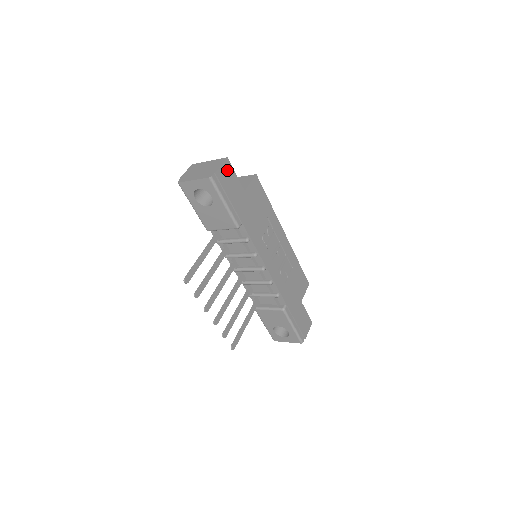
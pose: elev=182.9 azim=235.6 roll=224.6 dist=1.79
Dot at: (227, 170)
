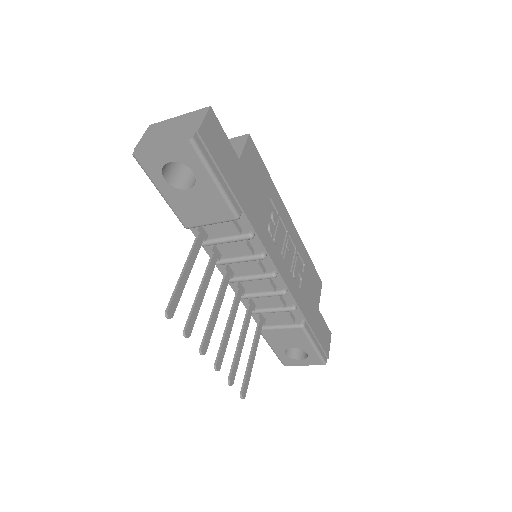
Dot at: (213, 127)
